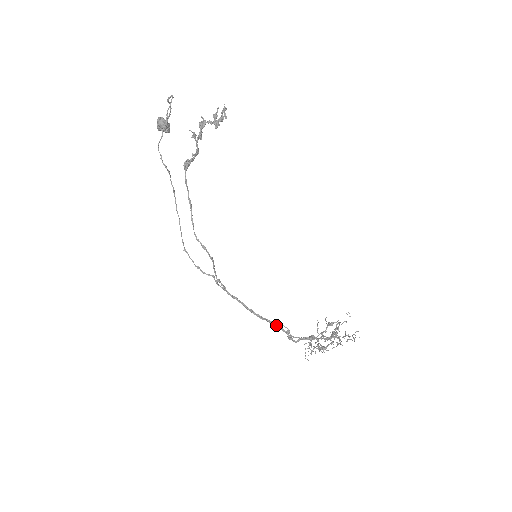
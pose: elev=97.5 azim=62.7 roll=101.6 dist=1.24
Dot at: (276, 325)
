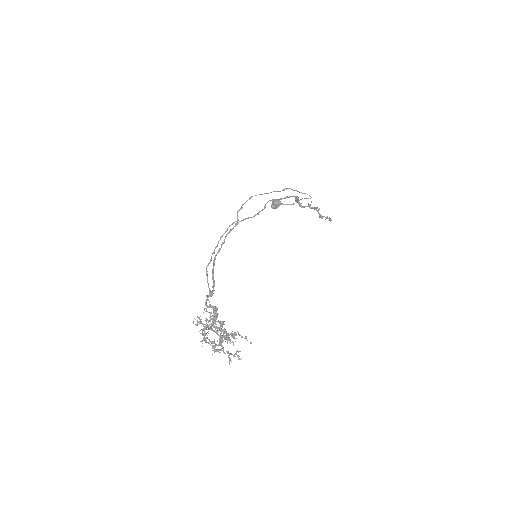
Dot at: (214, 280)
